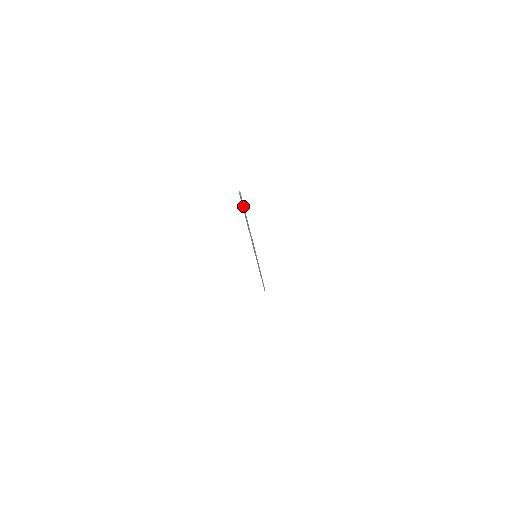
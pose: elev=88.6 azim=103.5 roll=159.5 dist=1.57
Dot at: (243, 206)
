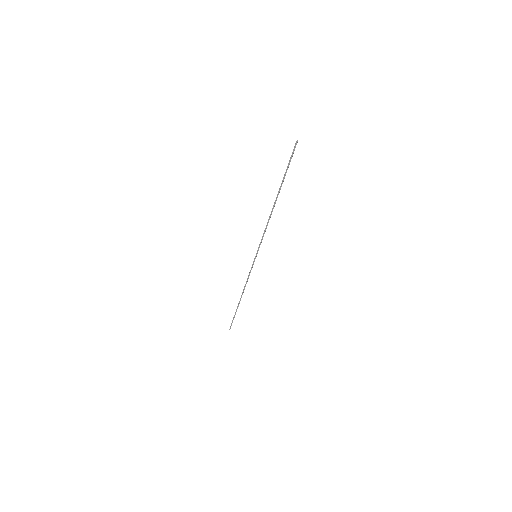
Dot at: (289, 163)
